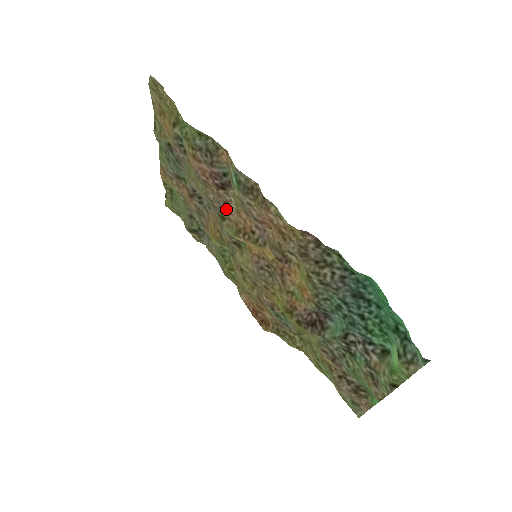
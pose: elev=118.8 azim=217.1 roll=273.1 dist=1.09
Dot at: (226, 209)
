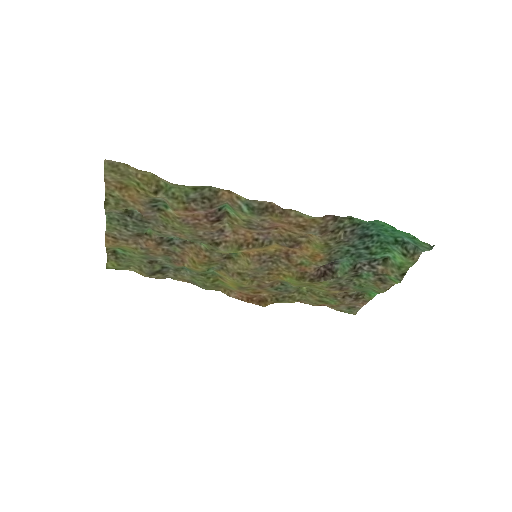
Dot at: (220, 235)
